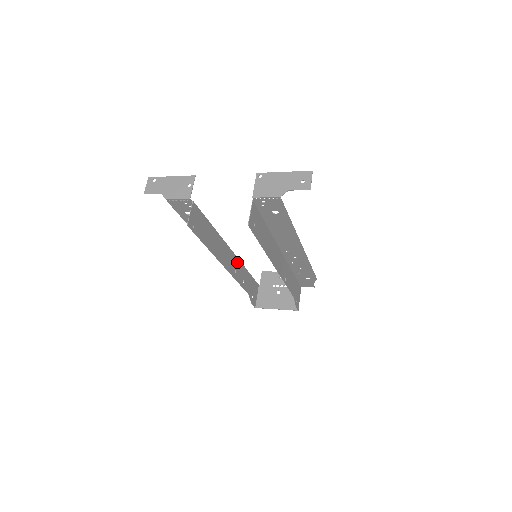
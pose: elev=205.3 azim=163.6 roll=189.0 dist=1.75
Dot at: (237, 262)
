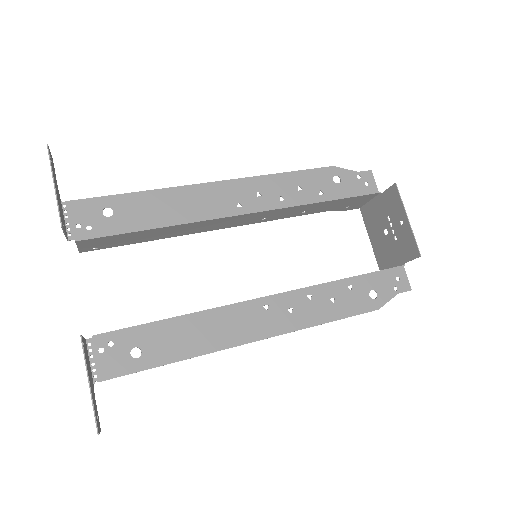
Dot at: (272, 211)
